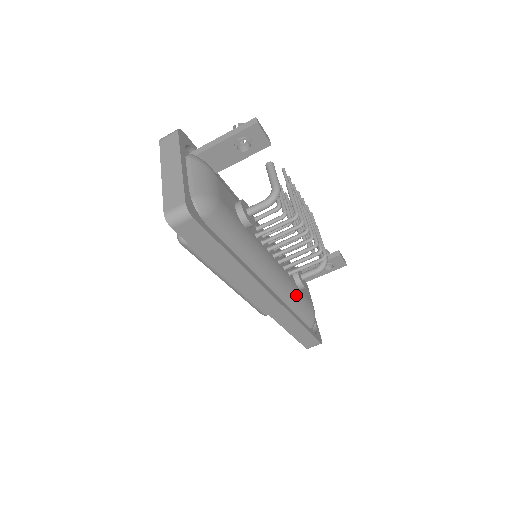
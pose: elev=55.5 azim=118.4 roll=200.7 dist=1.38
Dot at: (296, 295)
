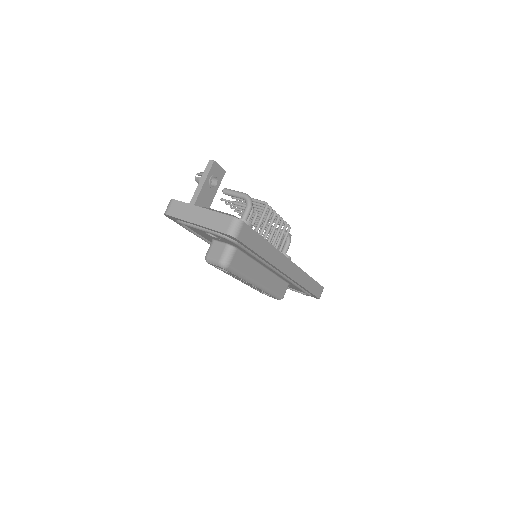
Dot at: occluded
